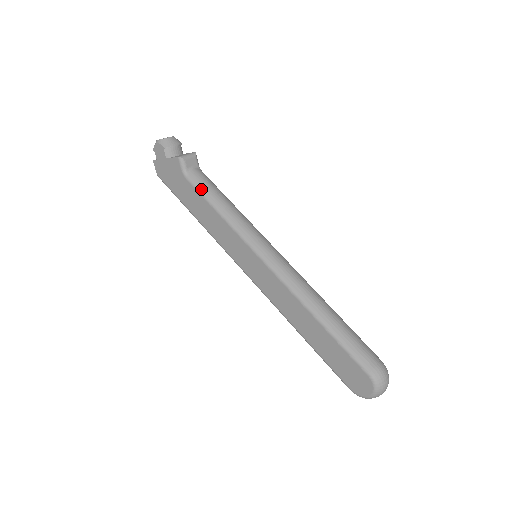
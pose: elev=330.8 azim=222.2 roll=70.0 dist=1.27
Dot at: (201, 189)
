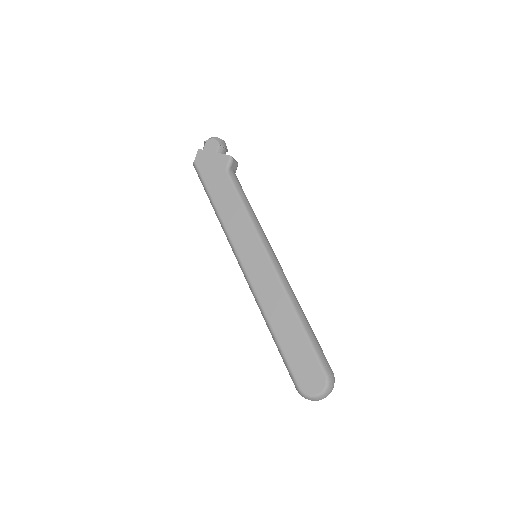
Dot at: (237, 186)
